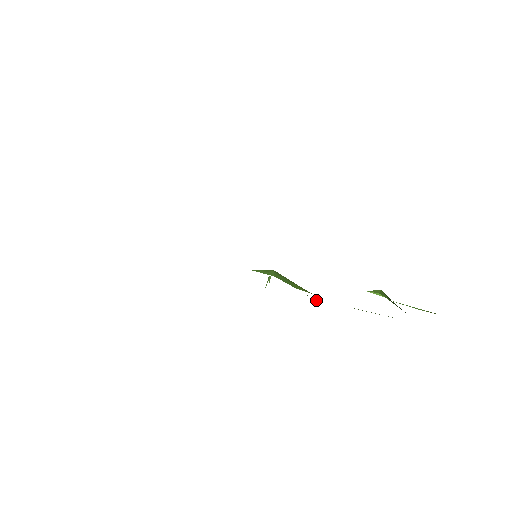
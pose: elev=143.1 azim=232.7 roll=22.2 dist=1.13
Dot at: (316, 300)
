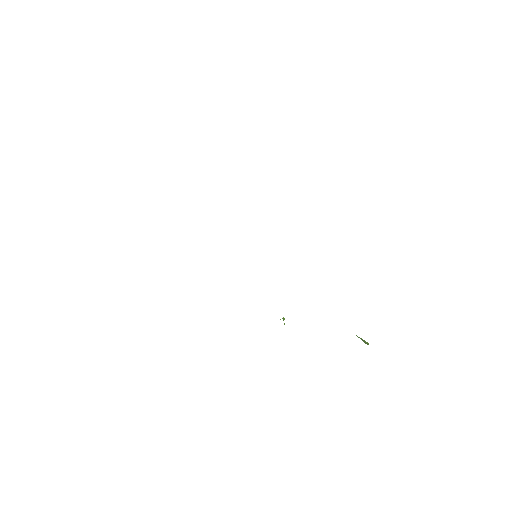
Dot at: occluded
